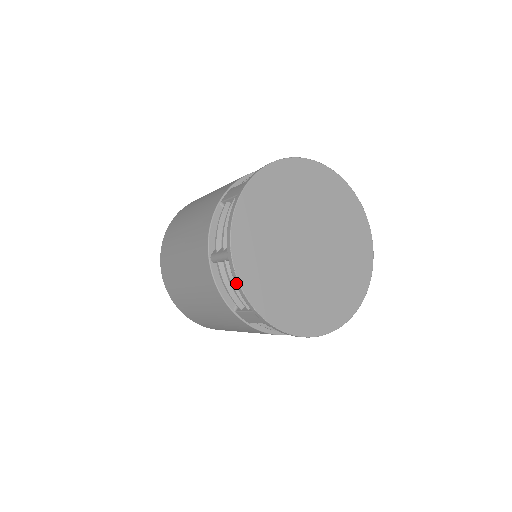
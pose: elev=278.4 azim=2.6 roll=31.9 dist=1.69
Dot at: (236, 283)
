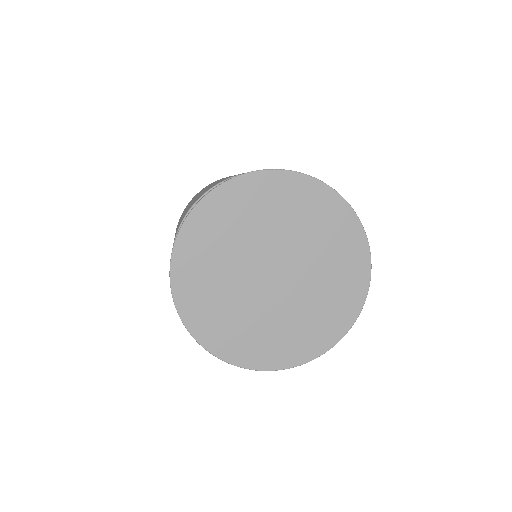
Dot at: (194, 338)
